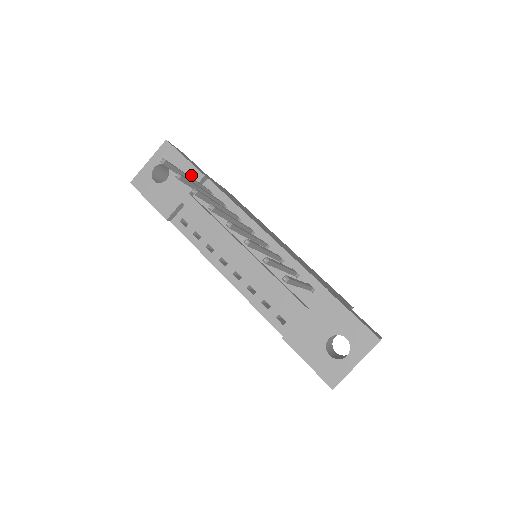
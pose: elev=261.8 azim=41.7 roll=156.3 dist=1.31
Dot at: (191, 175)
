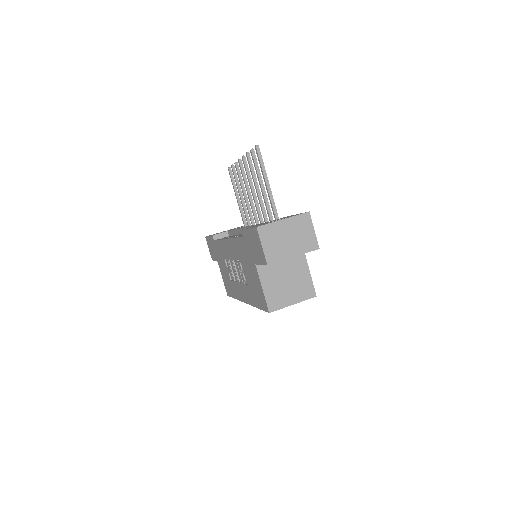
Dot at: occluded
